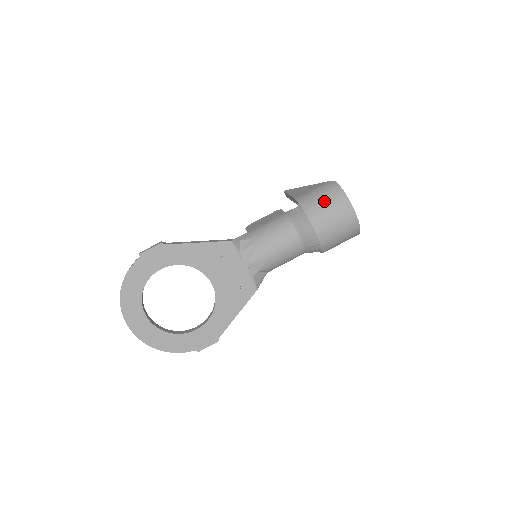
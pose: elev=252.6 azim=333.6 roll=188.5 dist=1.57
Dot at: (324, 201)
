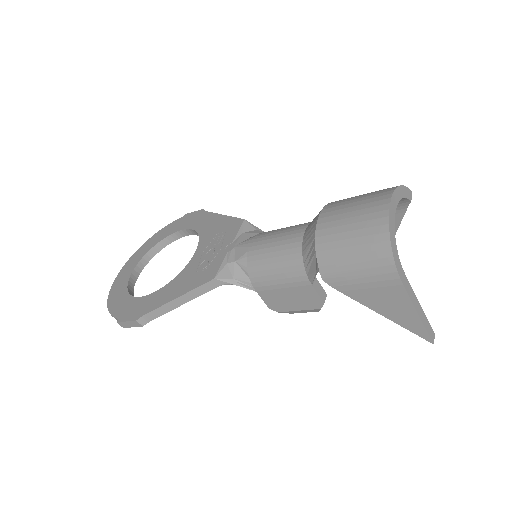
Dot at: occluded
